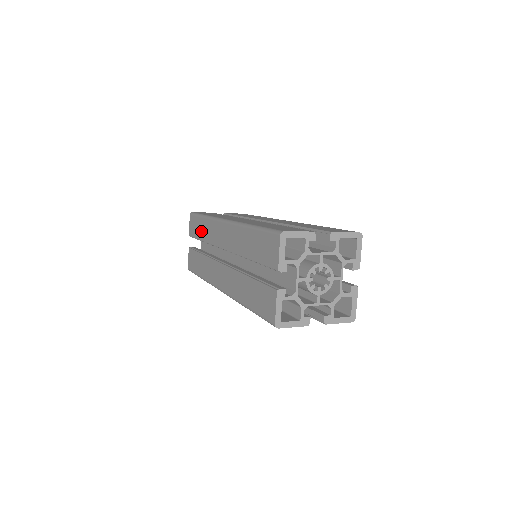
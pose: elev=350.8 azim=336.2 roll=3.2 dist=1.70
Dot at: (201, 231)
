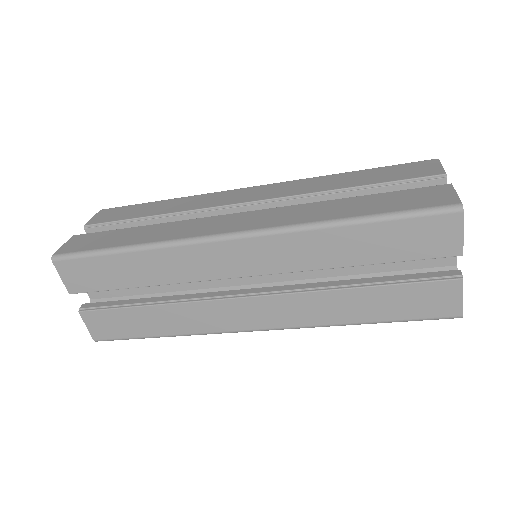
Dot at: (131, 274)
